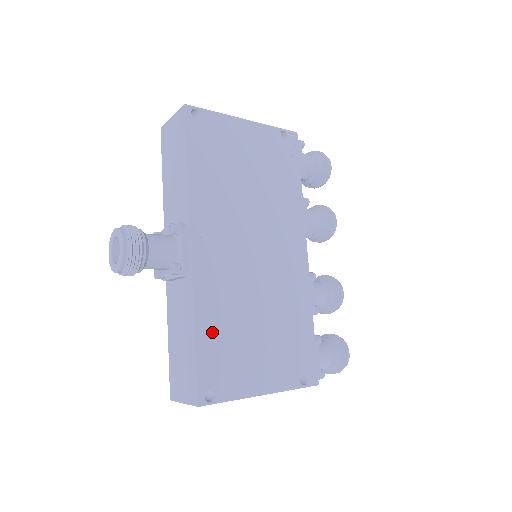
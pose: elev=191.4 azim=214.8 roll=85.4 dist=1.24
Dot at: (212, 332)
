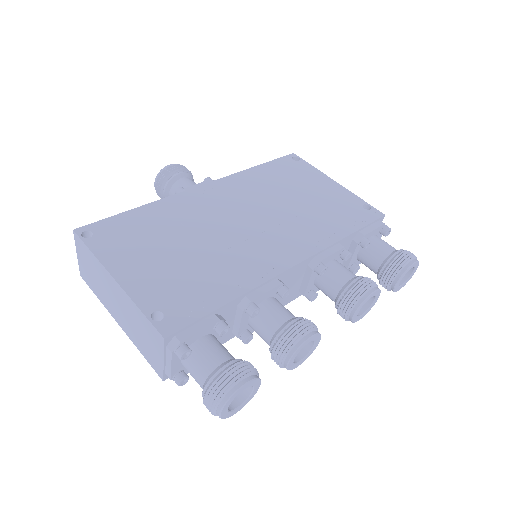
Dot at: (147, 218)
